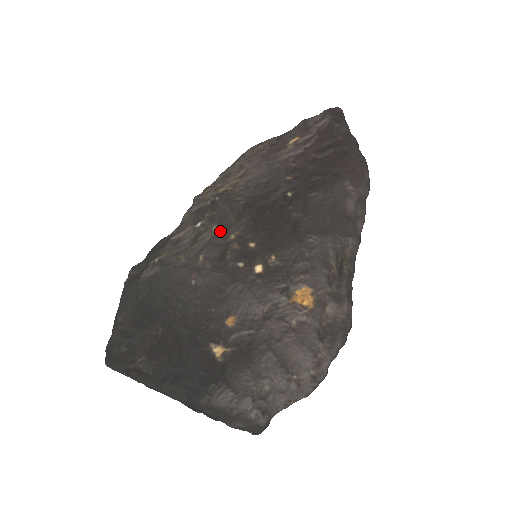
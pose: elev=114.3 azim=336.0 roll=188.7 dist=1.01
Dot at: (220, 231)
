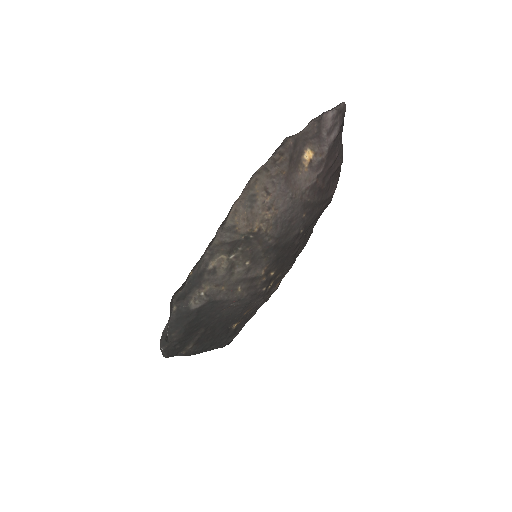
Dot at: (252, 266)
